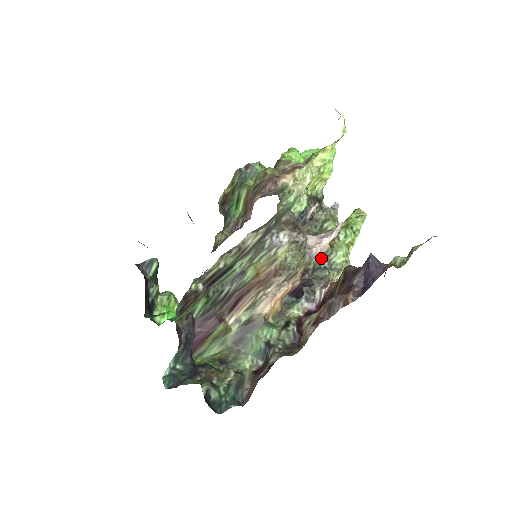
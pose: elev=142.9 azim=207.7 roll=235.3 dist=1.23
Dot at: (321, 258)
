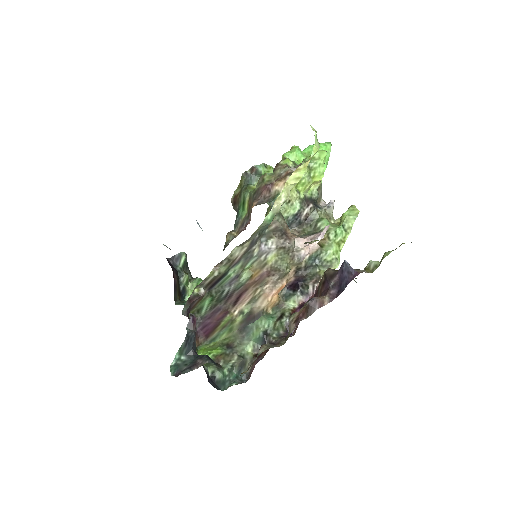
Dot at: (312, 257)
